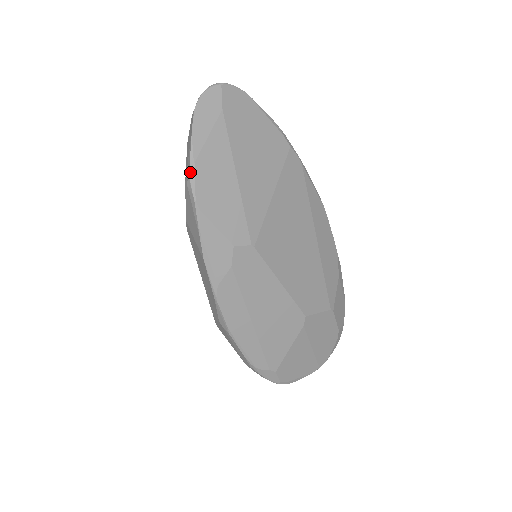
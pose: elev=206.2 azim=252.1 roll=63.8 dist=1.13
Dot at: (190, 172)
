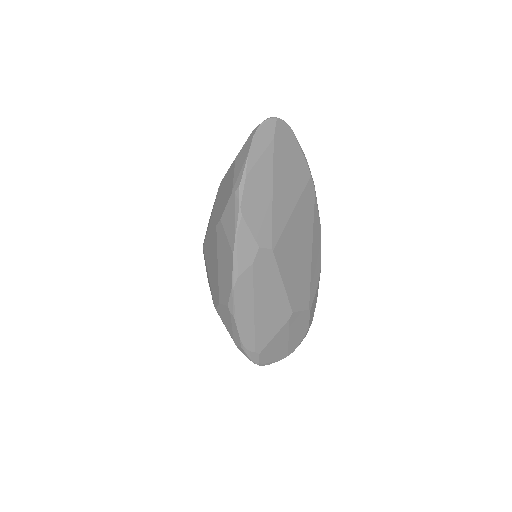
Dot at: (241, 183)
